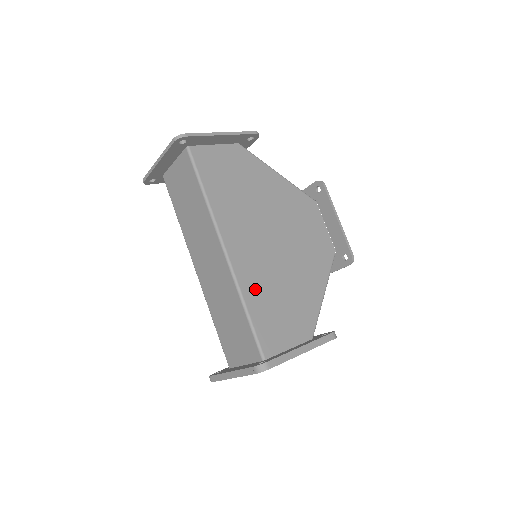
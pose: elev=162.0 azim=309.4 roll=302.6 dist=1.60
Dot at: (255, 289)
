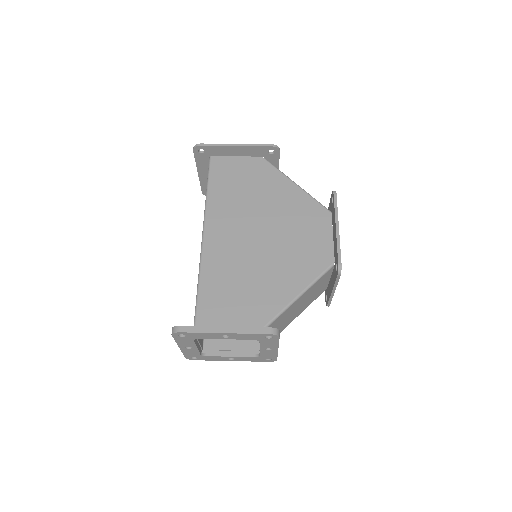
Dot at: (216, 272)
